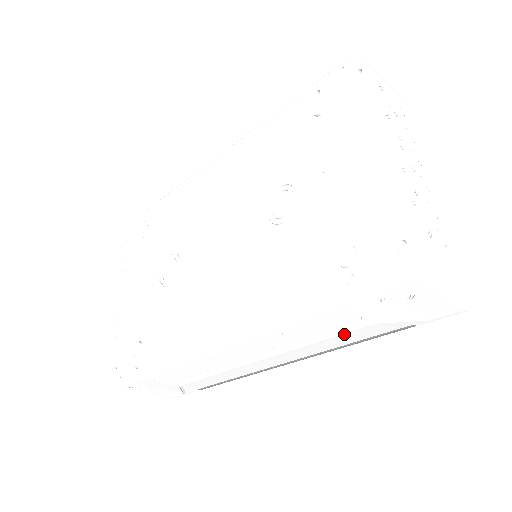
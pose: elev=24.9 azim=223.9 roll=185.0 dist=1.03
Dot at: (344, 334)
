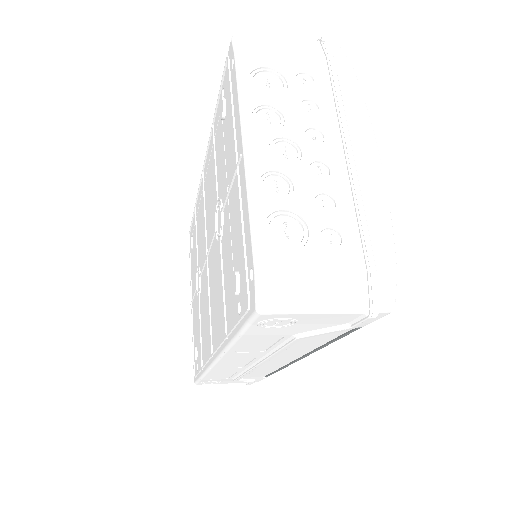
Dot at: (288, 346)
